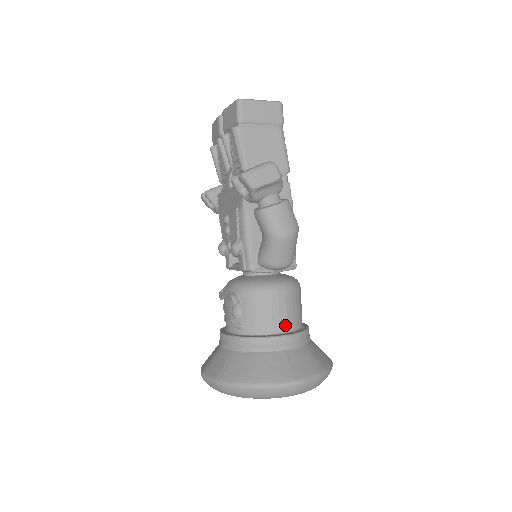
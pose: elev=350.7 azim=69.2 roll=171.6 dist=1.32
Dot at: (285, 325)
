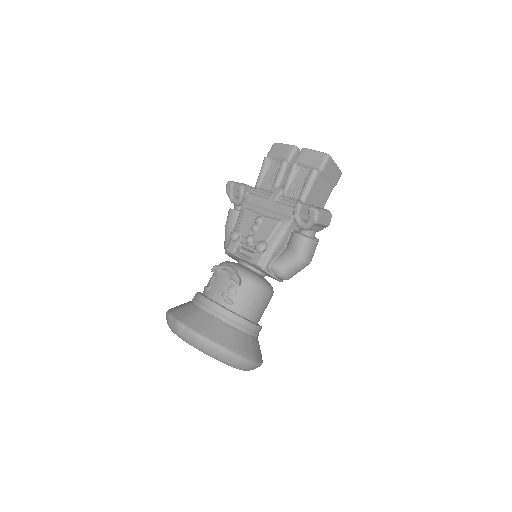
Dot at: (257, 317)
